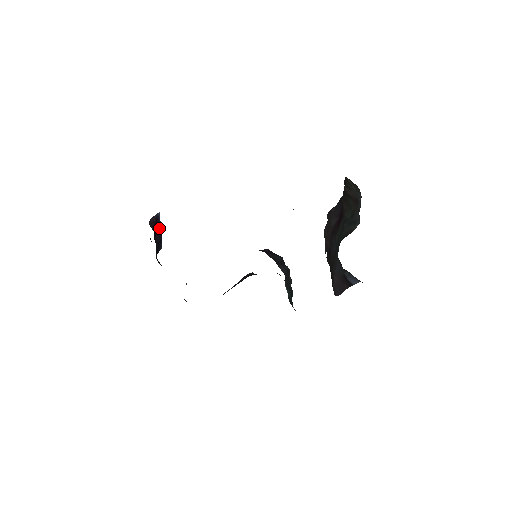
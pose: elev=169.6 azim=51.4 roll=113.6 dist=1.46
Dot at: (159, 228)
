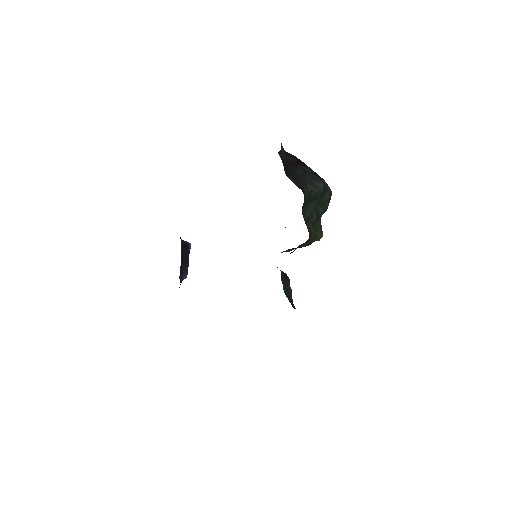
Dot at: (188, 255)
